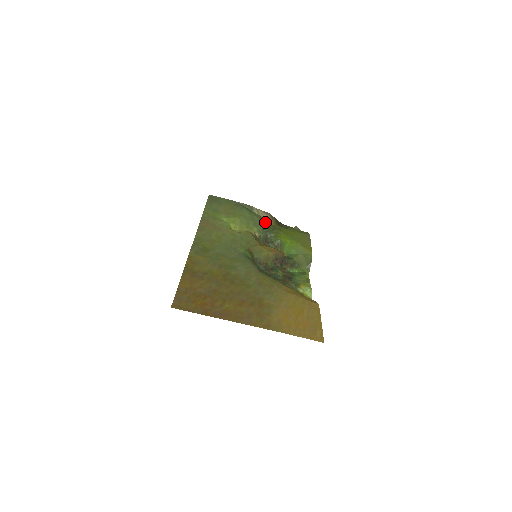
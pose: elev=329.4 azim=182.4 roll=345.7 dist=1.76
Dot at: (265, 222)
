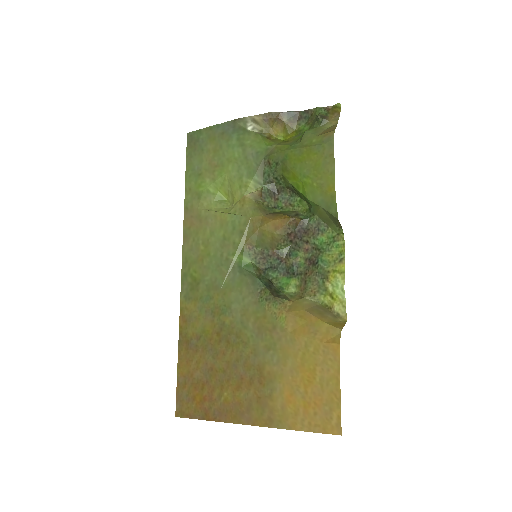
Dot at: (264, 152)
